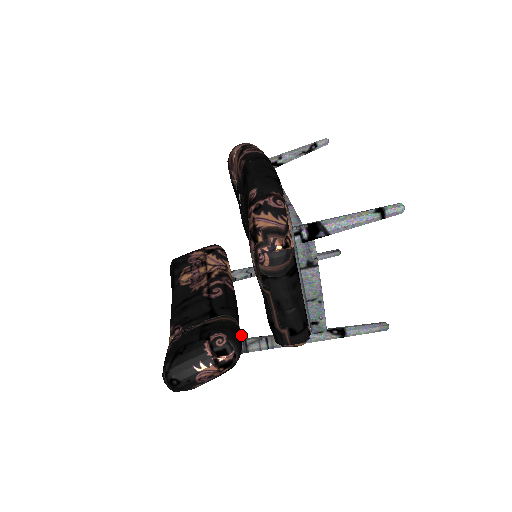
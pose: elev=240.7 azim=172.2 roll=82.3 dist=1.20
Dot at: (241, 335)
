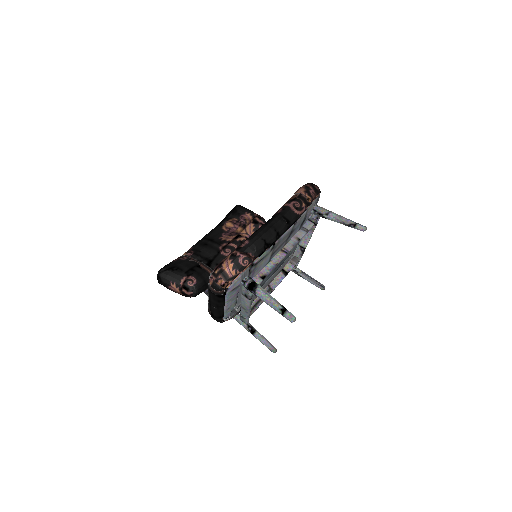
Dot at: occluded
